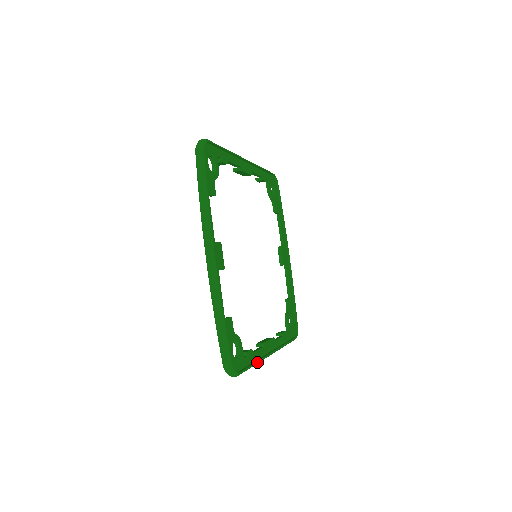
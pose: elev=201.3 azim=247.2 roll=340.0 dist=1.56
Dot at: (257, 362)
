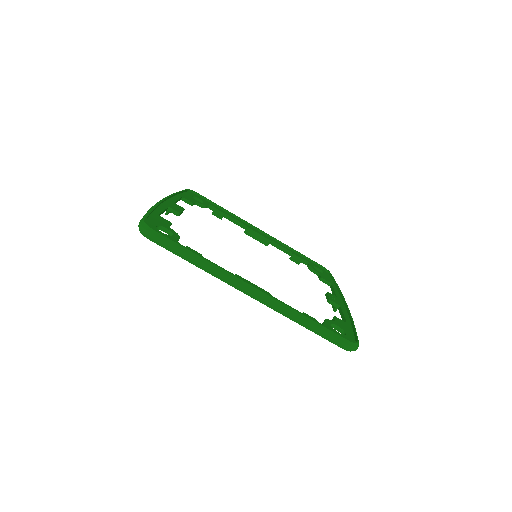
Dot at: (203, 258)
